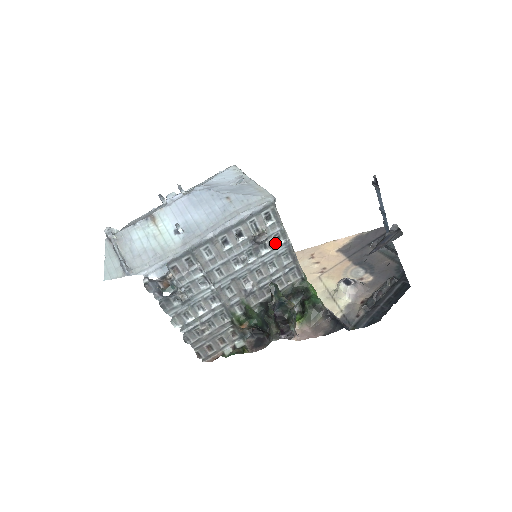
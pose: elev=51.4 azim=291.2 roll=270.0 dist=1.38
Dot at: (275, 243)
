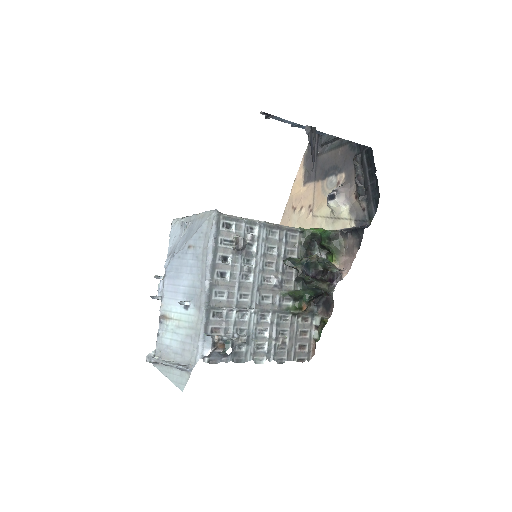
Dot at: (254, 235)
